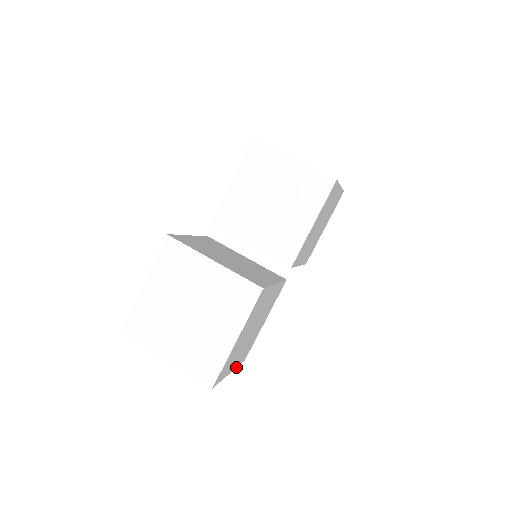
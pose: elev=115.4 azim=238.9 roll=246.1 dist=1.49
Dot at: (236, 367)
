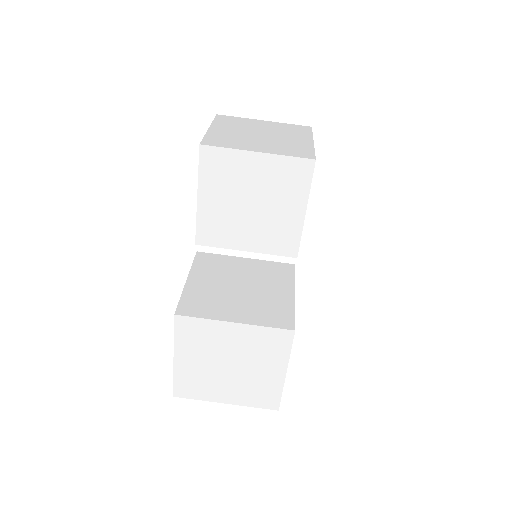
Dot at: occluded
